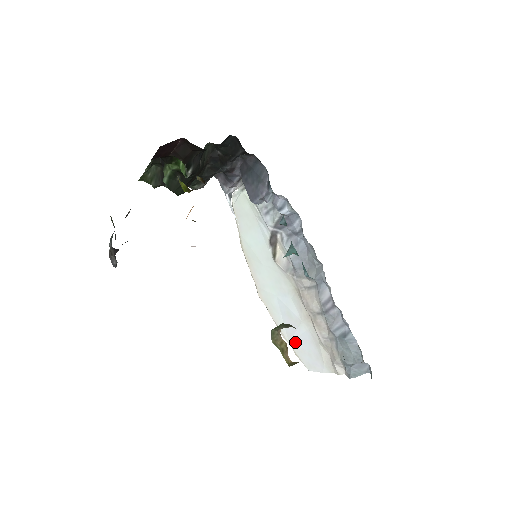
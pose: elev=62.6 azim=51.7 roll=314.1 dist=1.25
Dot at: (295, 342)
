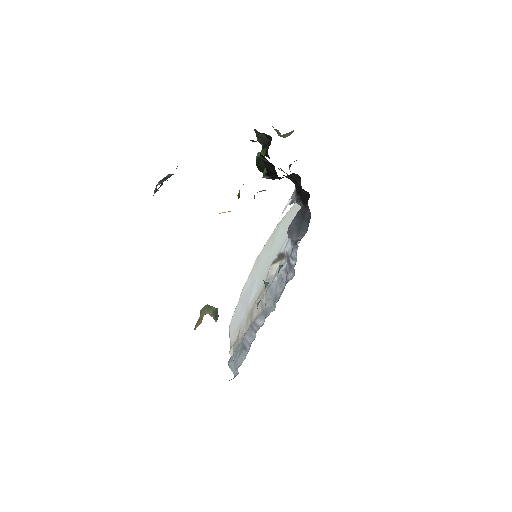
Dot at: (240, 305)
